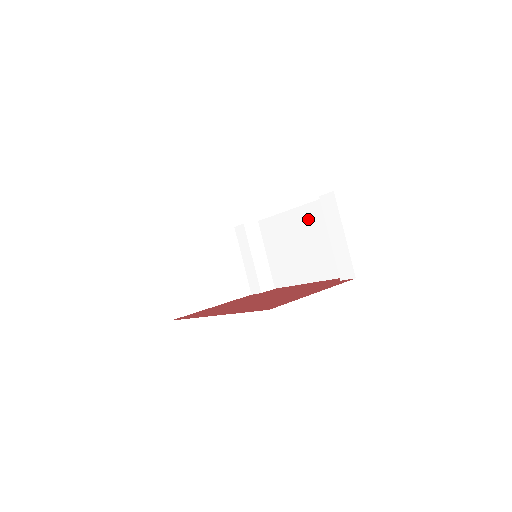
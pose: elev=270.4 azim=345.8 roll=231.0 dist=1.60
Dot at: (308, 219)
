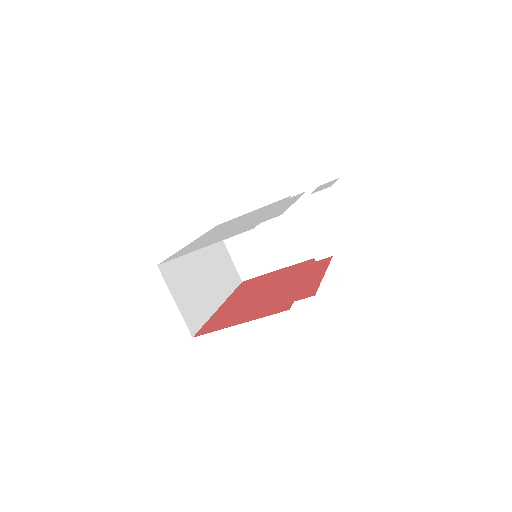
Dot at: occluded
